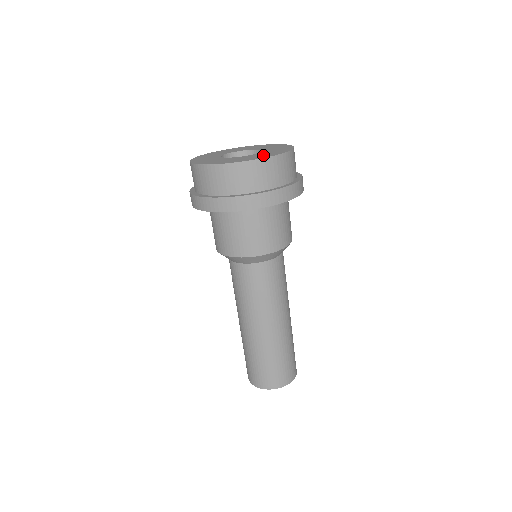
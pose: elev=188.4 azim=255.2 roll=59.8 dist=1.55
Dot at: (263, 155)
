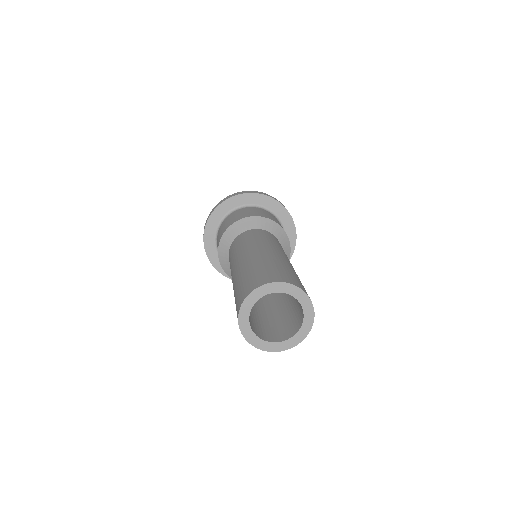
Dot at: occluded
